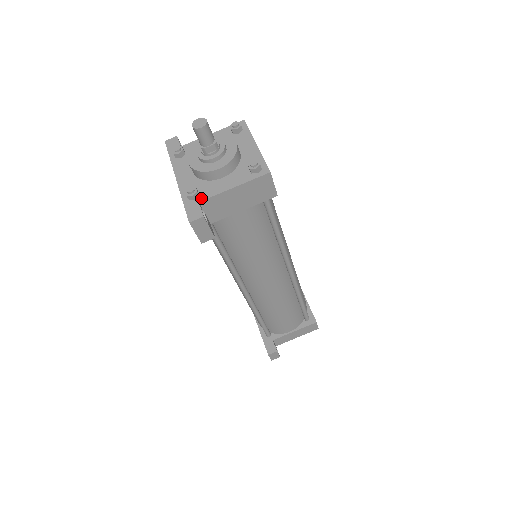
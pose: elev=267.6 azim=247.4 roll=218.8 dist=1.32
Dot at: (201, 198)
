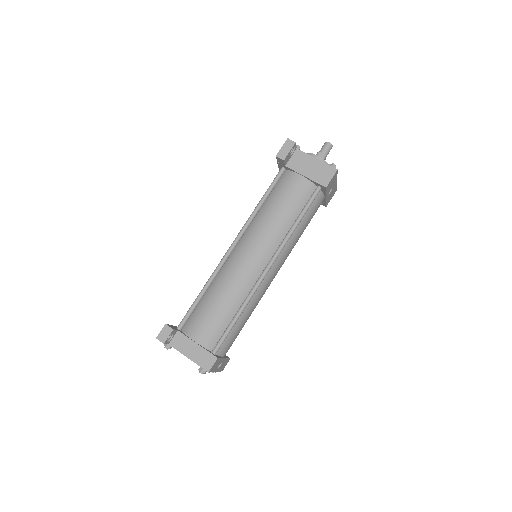
Dot at: (299, 150)
